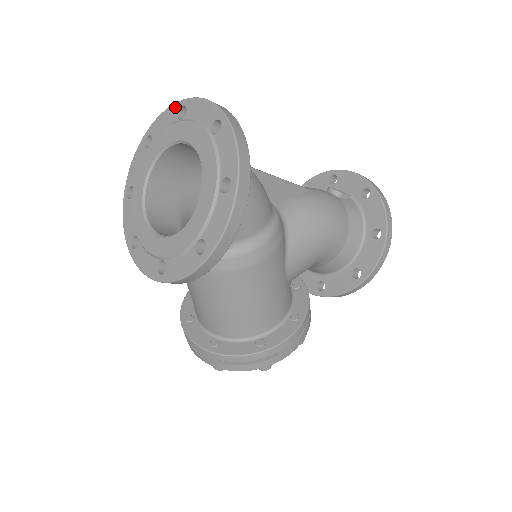
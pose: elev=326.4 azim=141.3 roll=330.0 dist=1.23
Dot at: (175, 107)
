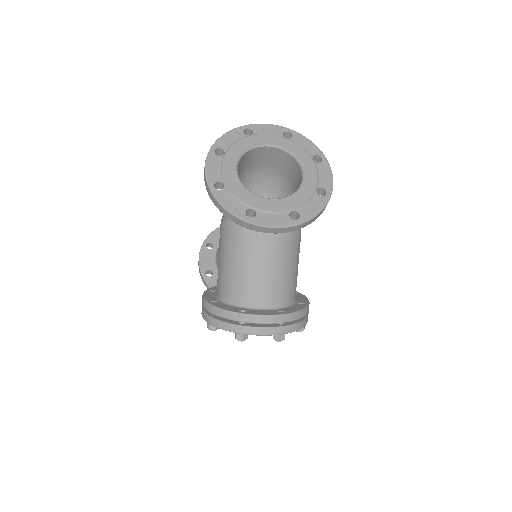
Dot at: (238, 130)
